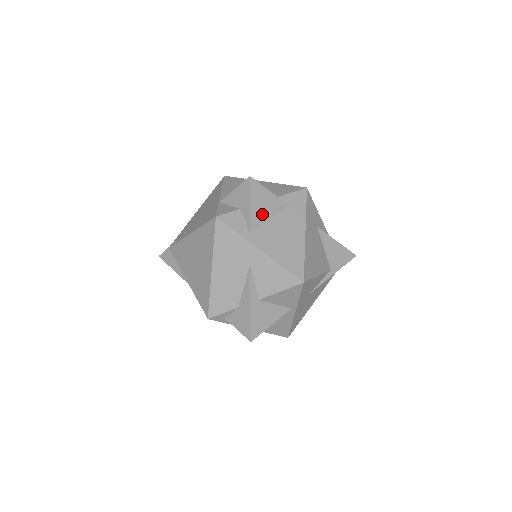
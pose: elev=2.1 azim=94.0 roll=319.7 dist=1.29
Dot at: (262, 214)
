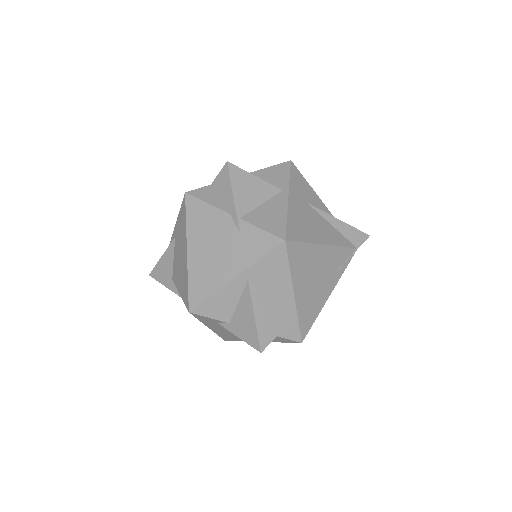
Dot at: occluded
